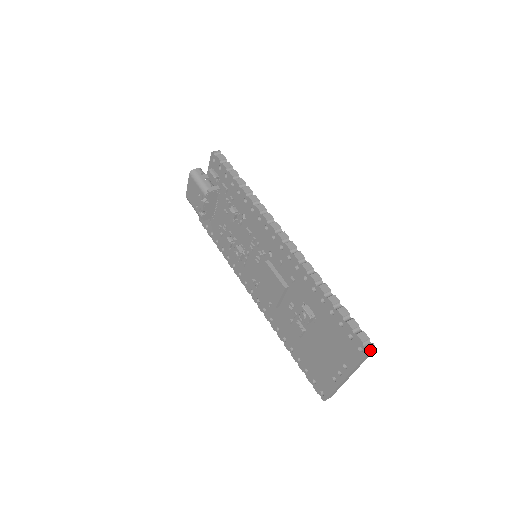
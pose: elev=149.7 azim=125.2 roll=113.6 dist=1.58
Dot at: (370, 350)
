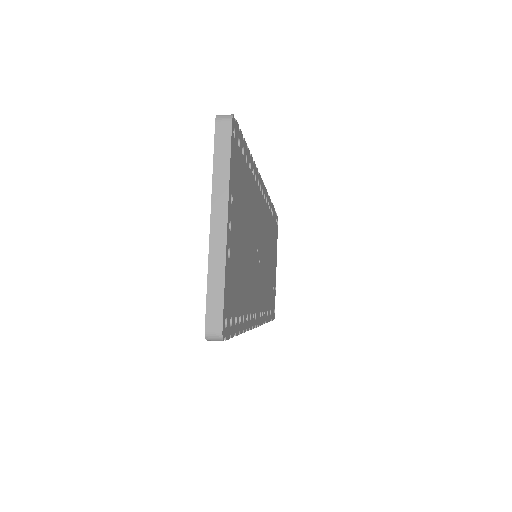
Dot at: (221, 116)
